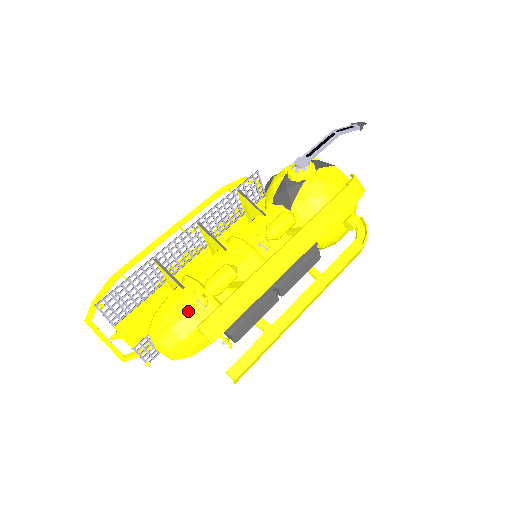
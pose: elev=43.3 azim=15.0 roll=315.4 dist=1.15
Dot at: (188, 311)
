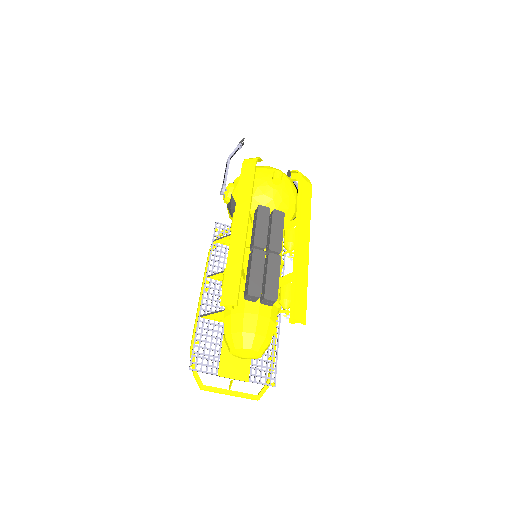
Dot at: (231, 315)
